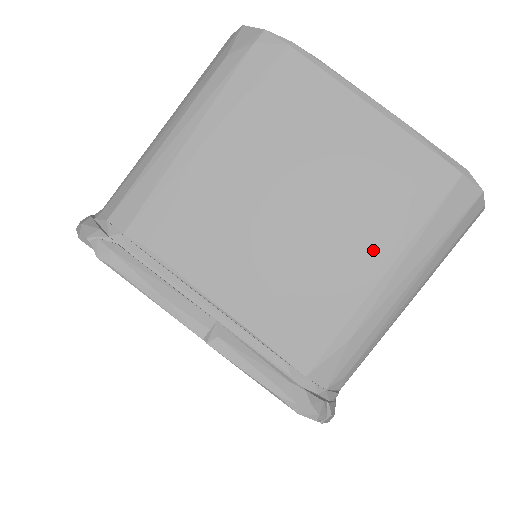
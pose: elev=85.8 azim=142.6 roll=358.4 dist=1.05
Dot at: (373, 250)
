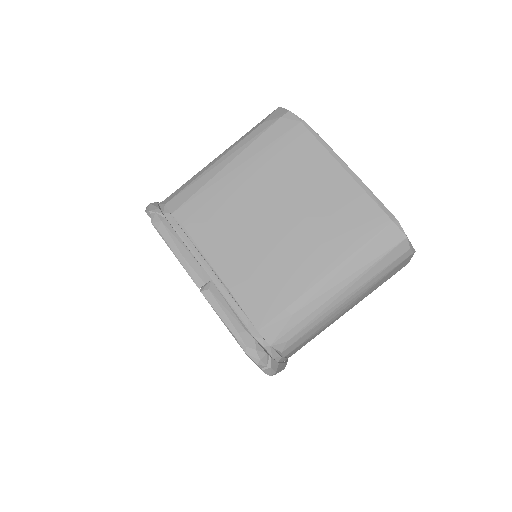
Dot at: (322, 258)
